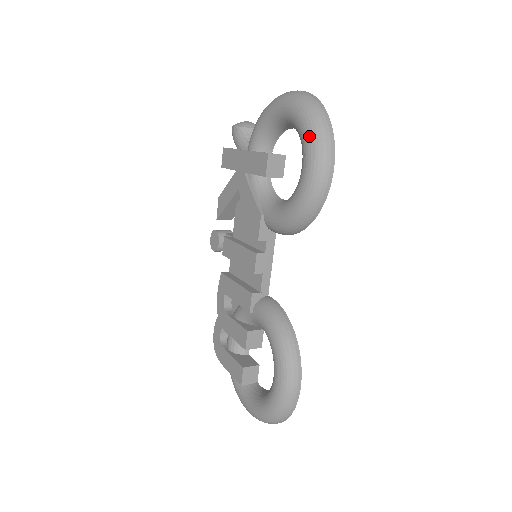
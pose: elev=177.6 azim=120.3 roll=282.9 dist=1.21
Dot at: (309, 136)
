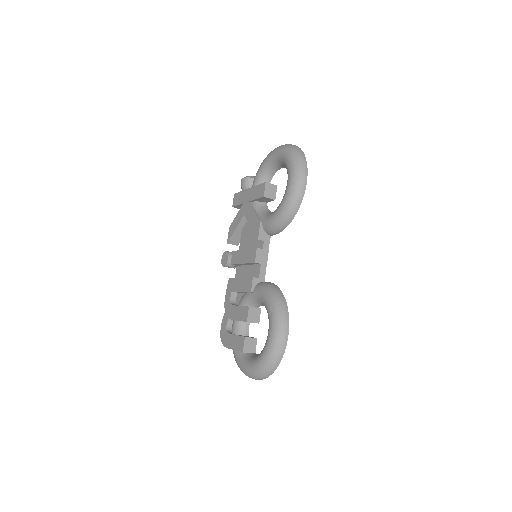
Dot at: (291, 162)
